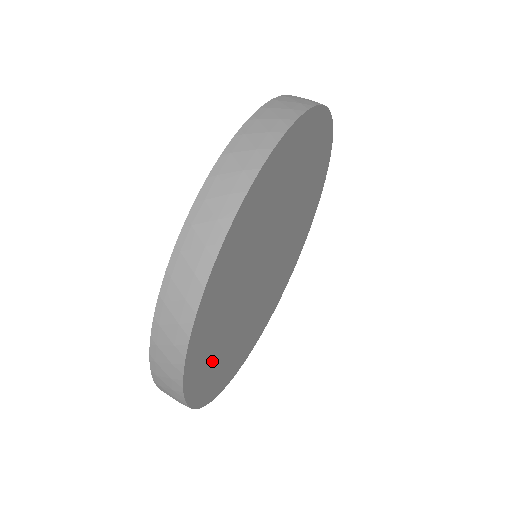
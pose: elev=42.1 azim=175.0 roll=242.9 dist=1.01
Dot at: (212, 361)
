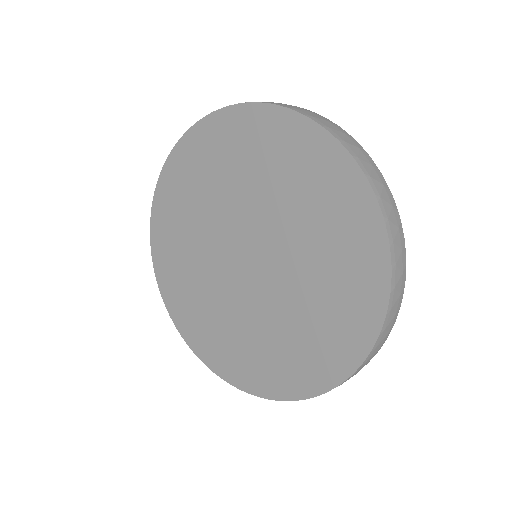
Dot at: occluded
